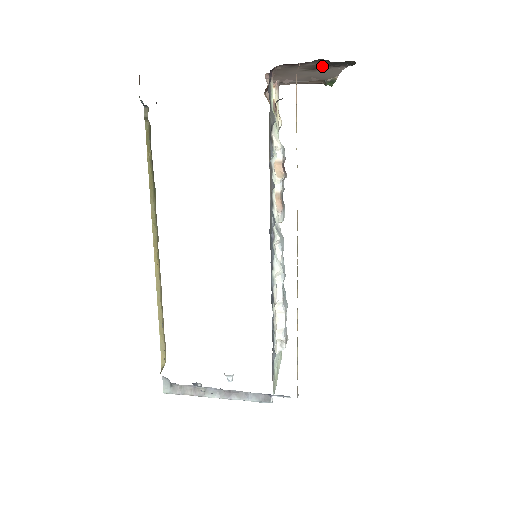
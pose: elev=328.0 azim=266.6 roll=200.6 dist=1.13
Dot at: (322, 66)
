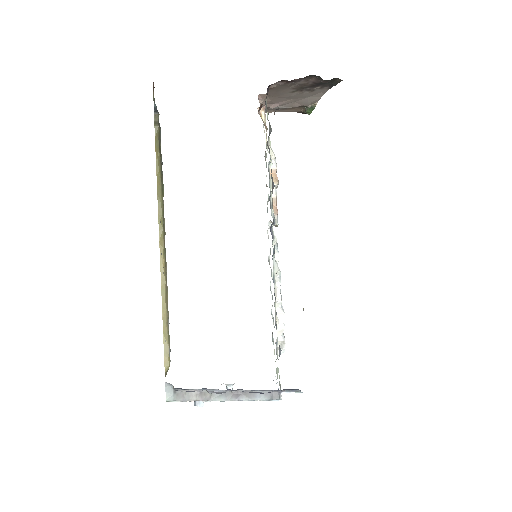
Dot at: (310, 86)
